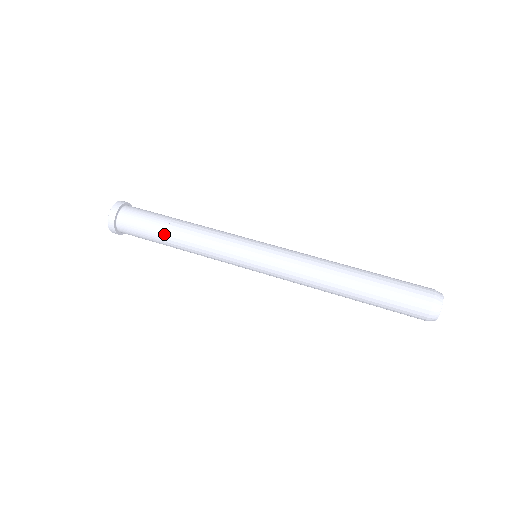
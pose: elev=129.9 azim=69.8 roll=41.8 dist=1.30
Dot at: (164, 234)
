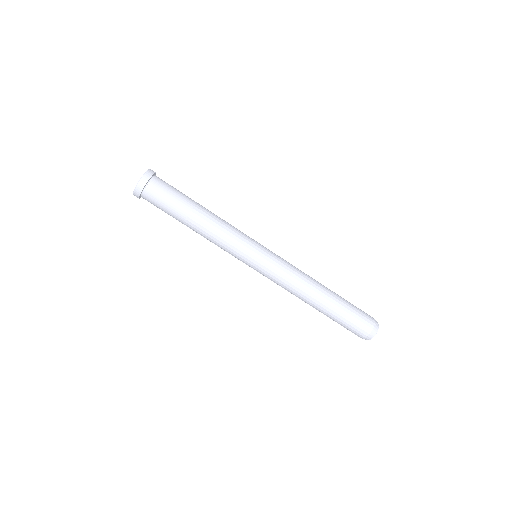
Dot at: (182, 223)
